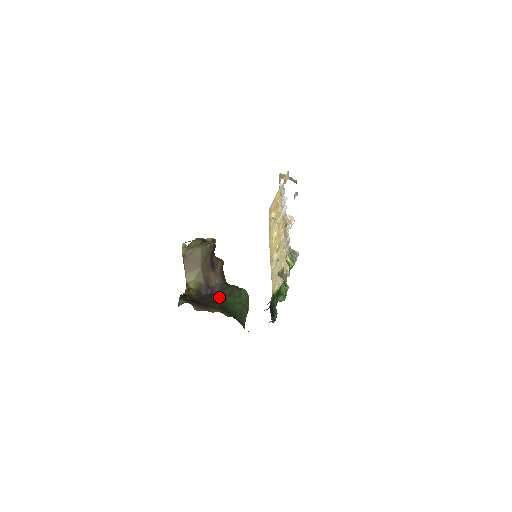
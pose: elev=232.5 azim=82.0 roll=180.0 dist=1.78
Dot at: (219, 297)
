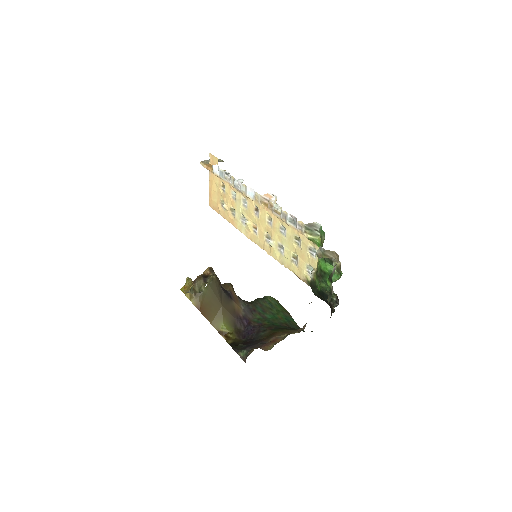
Dot at: (258, 321)
